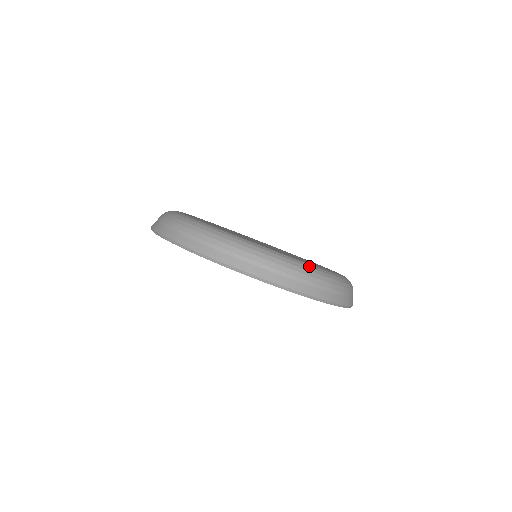
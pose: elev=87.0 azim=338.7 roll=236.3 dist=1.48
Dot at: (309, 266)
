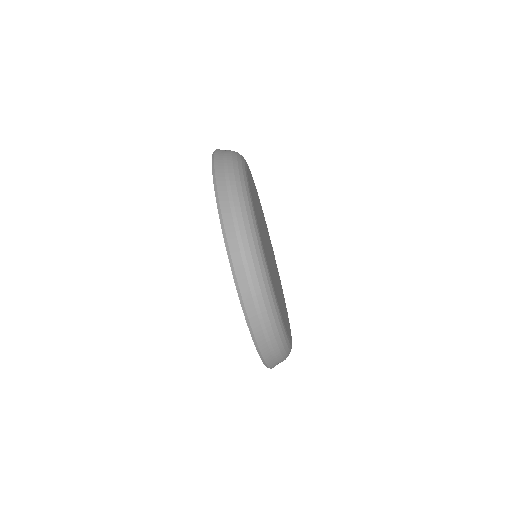
Dot at: occluded
